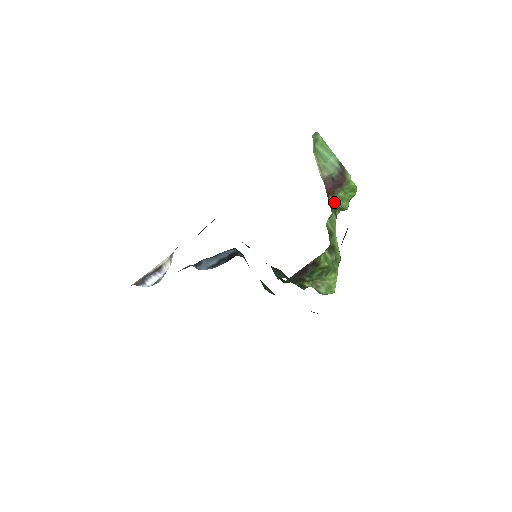
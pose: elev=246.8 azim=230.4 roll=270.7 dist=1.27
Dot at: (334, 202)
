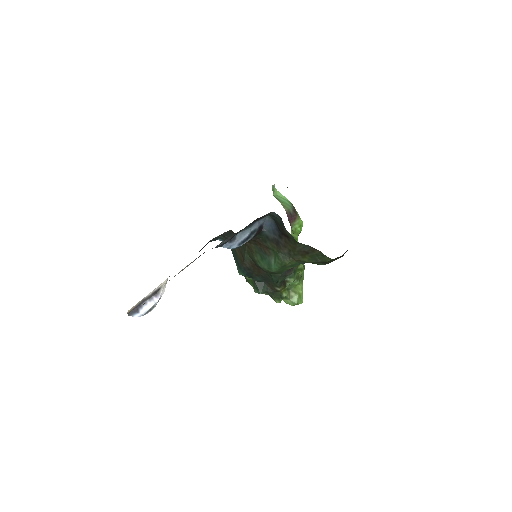
Dot at: (291, 232)
